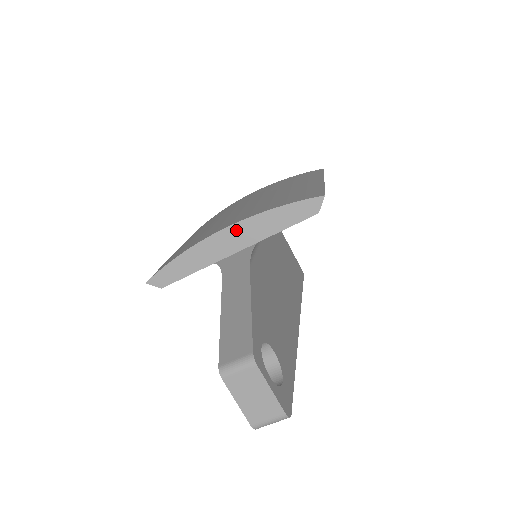
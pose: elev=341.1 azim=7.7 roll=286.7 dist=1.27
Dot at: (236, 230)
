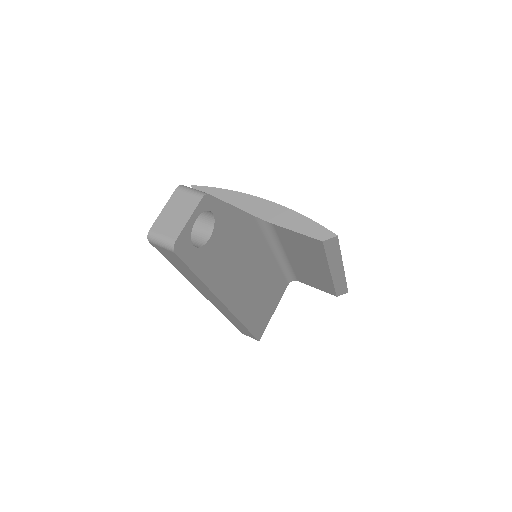
Dot at: (270, 206)
